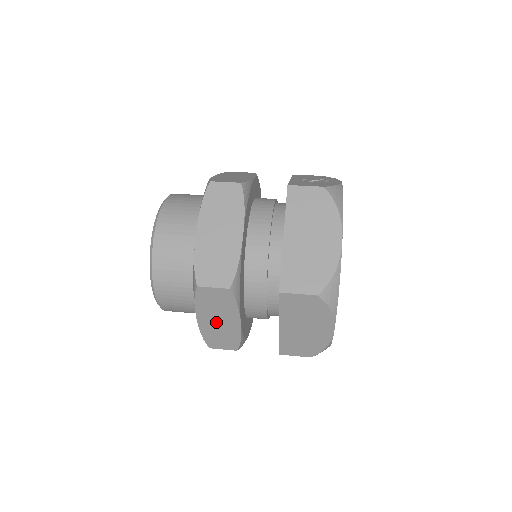
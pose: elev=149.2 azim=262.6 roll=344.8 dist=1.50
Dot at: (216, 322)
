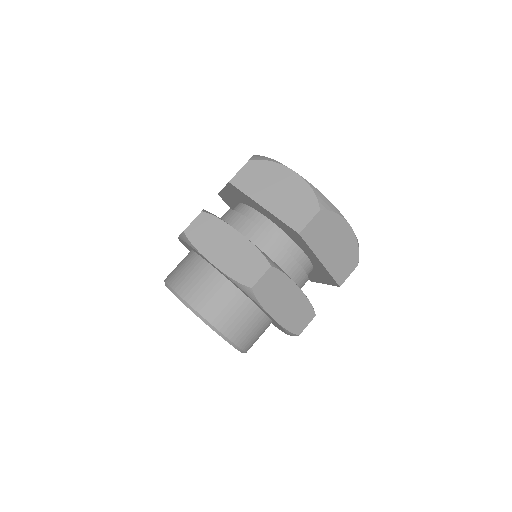
Dot at: (285, 306)
